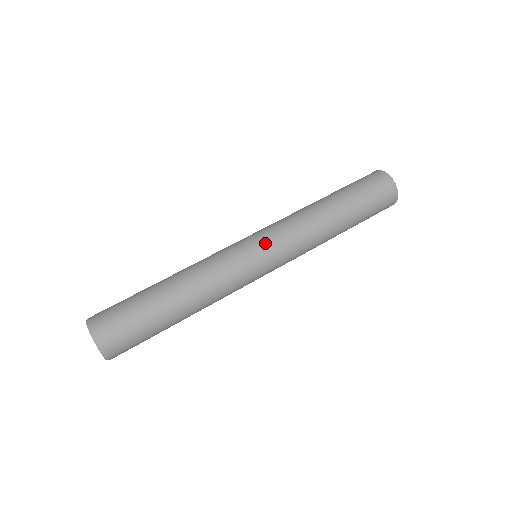
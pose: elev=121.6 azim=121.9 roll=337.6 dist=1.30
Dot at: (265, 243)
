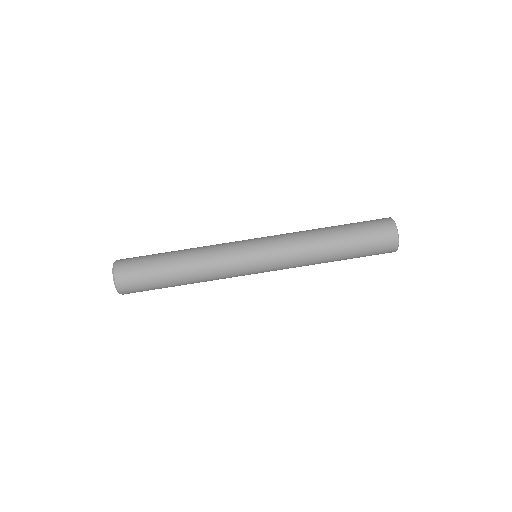
Dot at: (265, 270)
